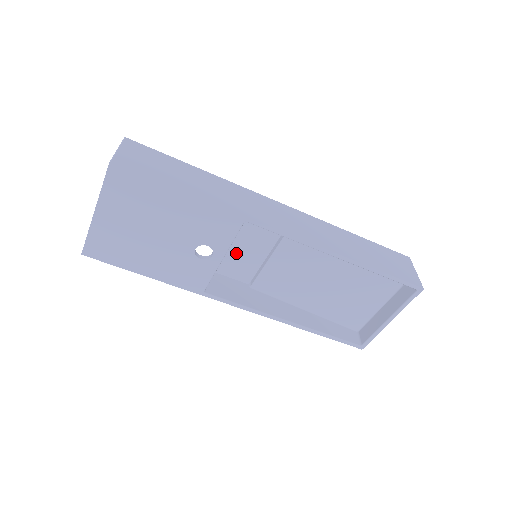
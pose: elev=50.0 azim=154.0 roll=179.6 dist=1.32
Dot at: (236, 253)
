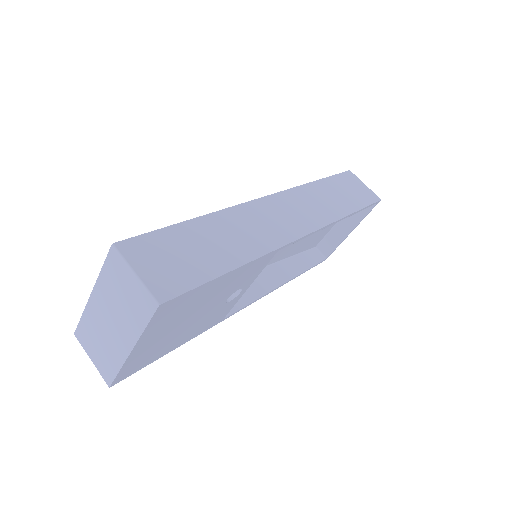
Dot at: occluded
